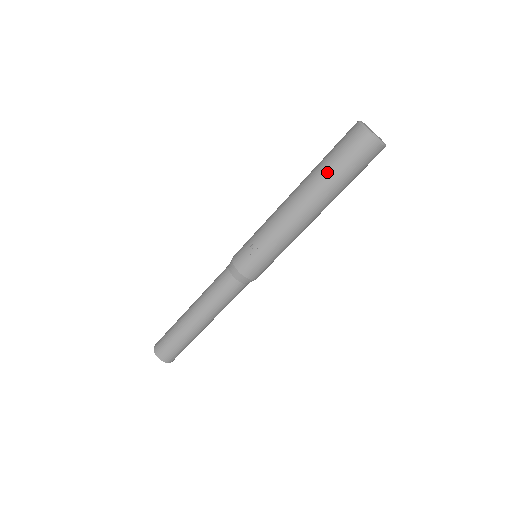
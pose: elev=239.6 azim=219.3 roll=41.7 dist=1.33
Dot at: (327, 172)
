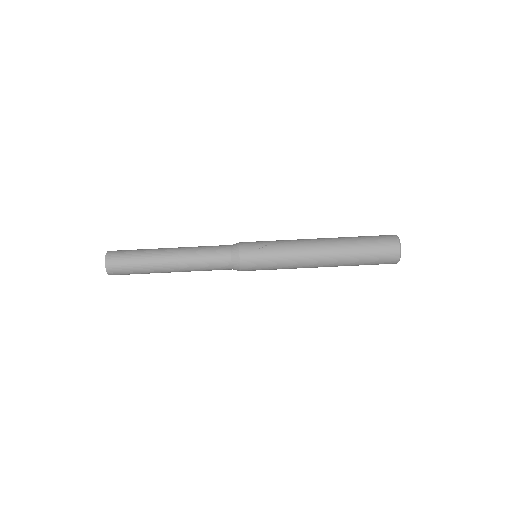
Dot at: (357, 245)
